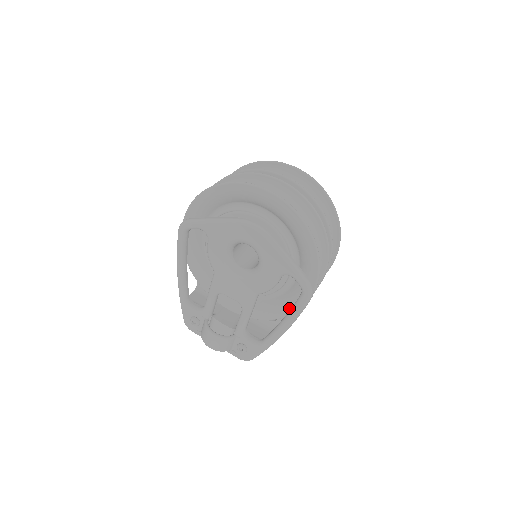
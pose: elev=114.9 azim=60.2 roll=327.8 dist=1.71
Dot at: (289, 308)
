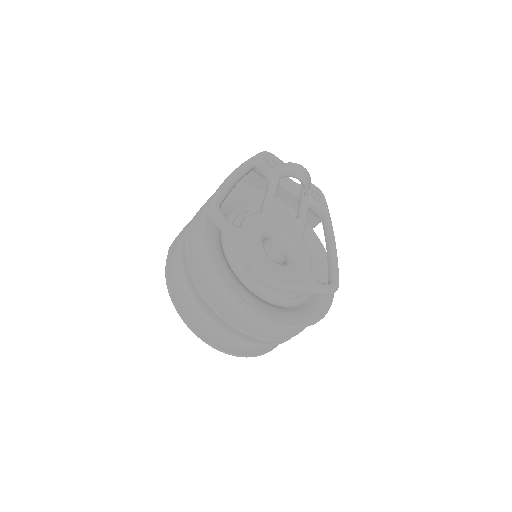
Dot at: occluded
